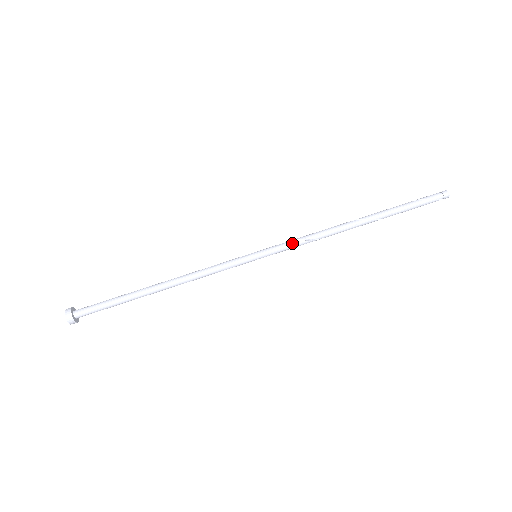
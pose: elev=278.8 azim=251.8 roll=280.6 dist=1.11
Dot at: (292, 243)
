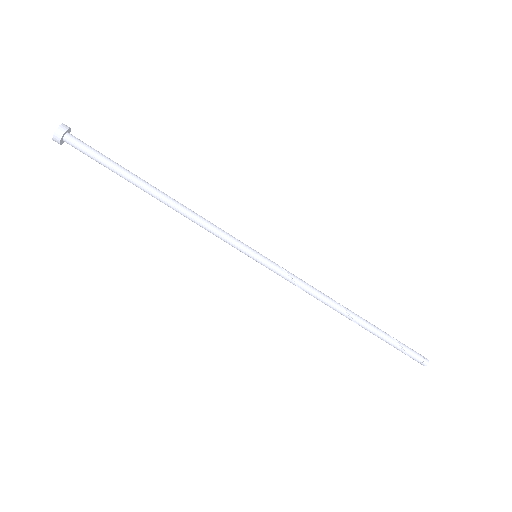
Dot at: (289, 281)
